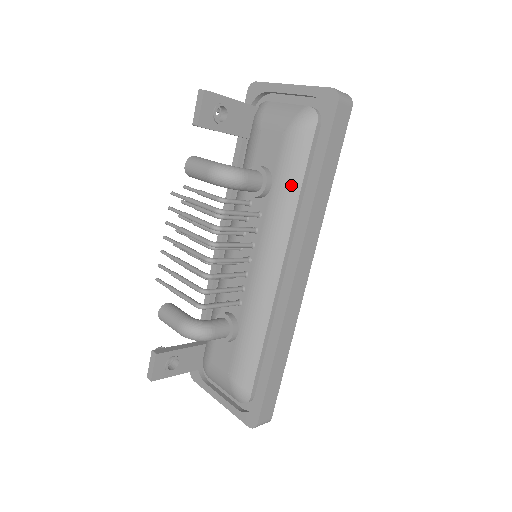
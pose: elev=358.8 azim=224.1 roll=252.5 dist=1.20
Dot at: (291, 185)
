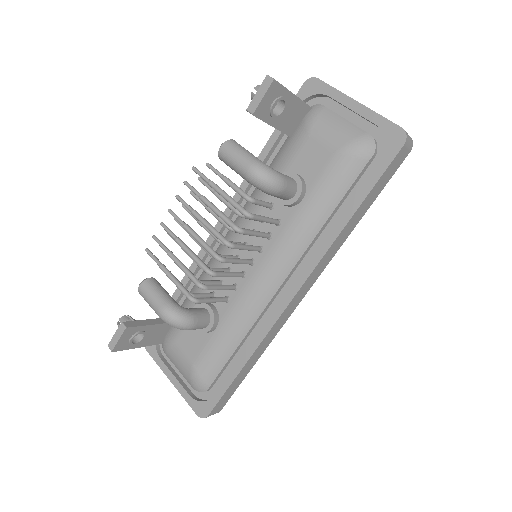
Dot at: (323, 207)
